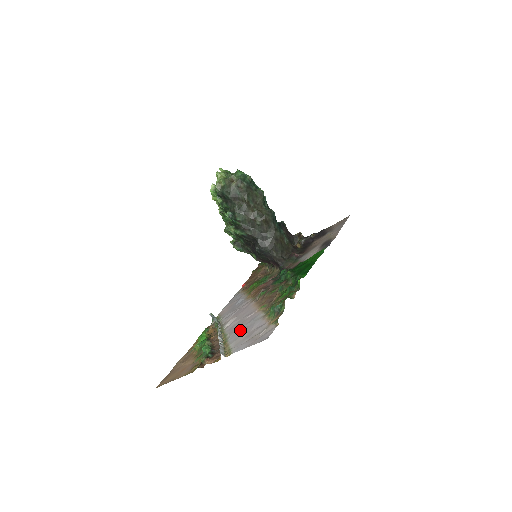
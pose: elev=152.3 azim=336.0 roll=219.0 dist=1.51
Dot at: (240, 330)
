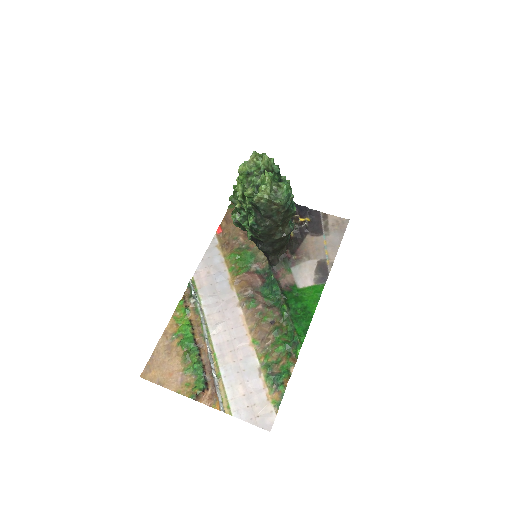
Dot at: (234, 369)
